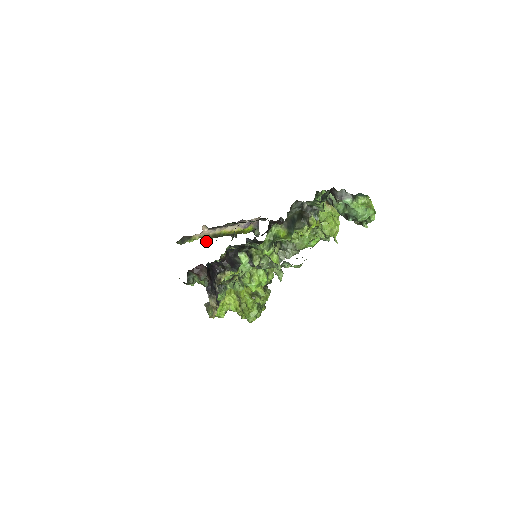
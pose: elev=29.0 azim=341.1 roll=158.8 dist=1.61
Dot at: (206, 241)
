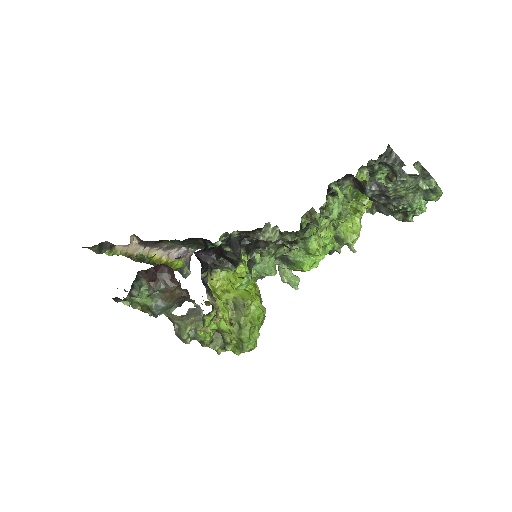
Dot at: (139, 254)
